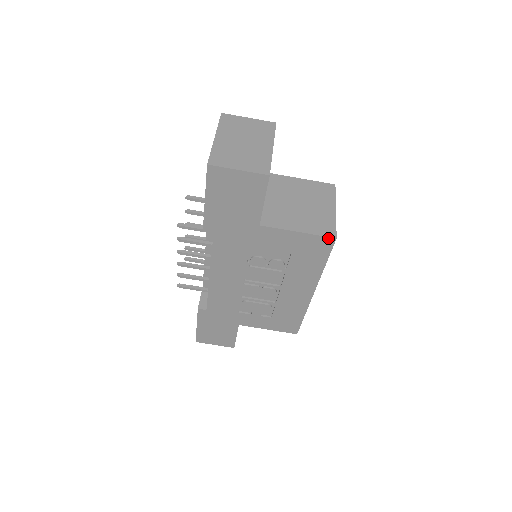
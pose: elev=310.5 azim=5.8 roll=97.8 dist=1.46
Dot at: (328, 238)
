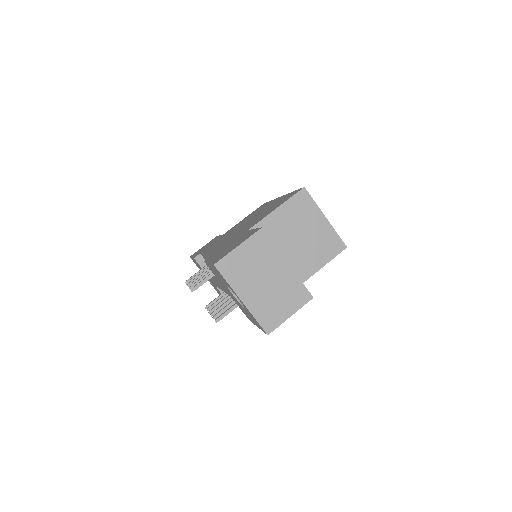
Dot at: occluded
